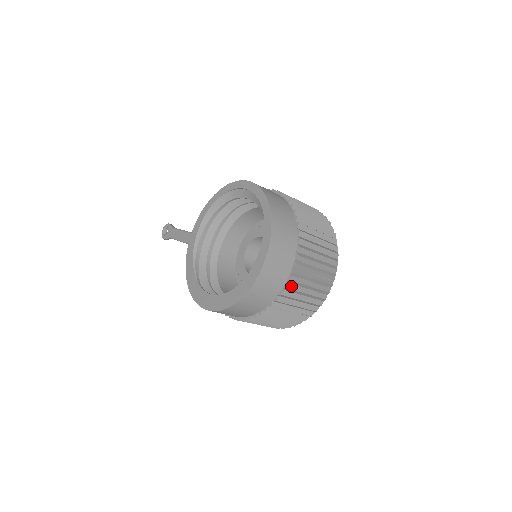
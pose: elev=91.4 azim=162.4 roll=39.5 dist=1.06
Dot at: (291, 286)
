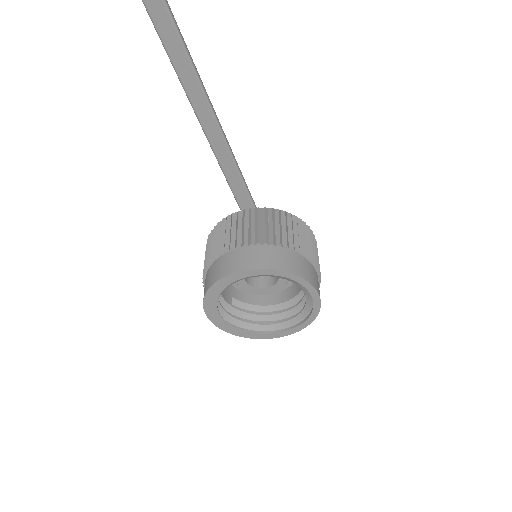
Dot at: occluded
